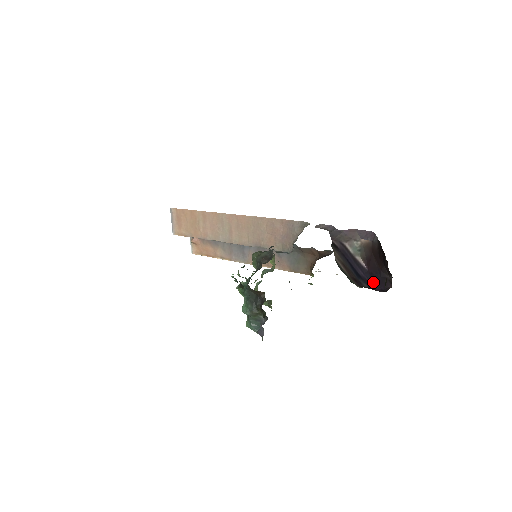
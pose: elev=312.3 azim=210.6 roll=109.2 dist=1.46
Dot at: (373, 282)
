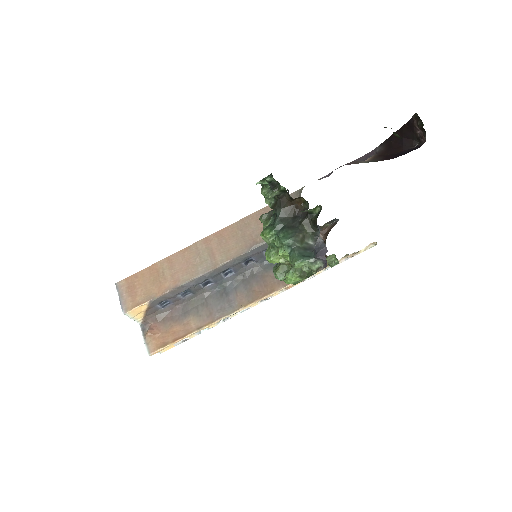
Dot at: occluded
